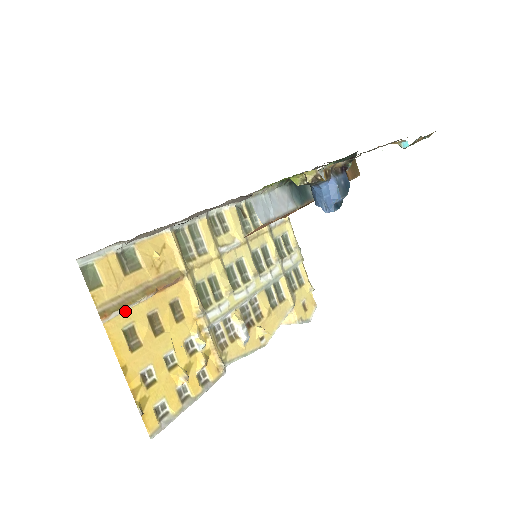
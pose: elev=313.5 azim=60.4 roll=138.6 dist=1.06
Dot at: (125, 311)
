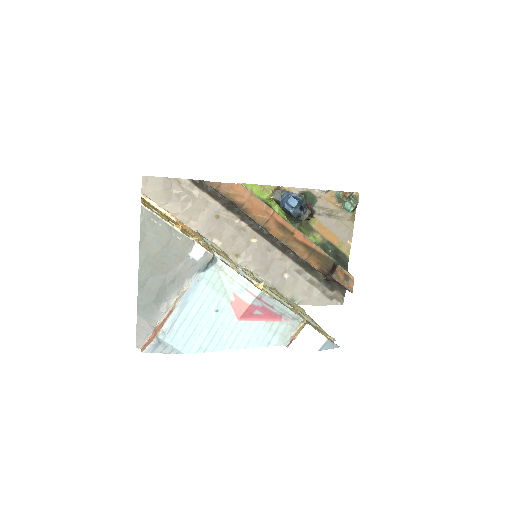
Dot at: occluded
